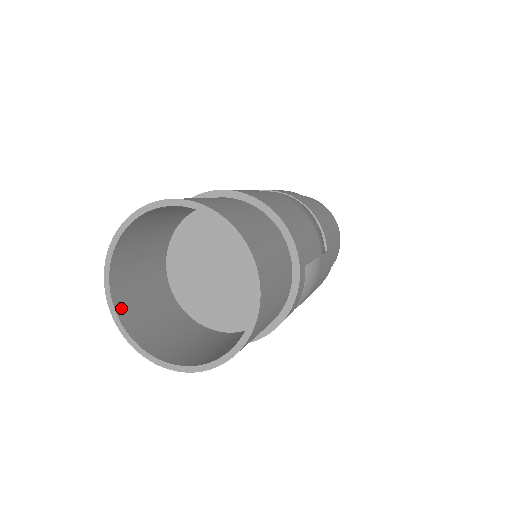
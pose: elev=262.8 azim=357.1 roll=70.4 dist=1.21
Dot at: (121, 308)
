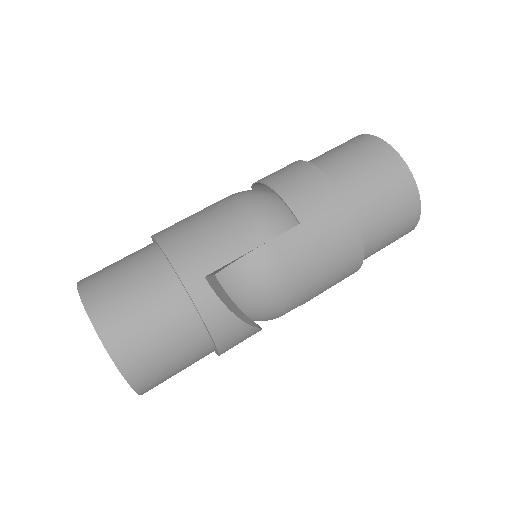
Dot at: occluded
